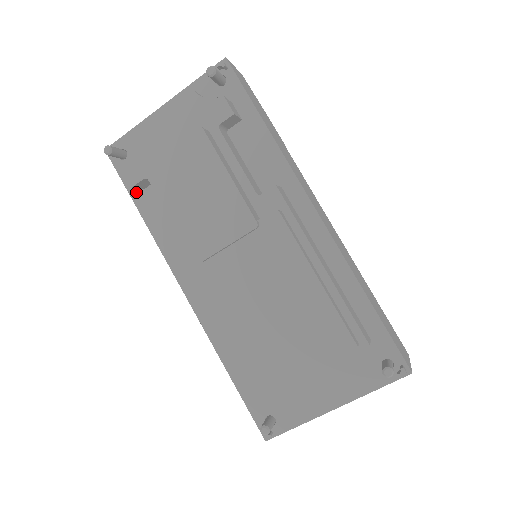
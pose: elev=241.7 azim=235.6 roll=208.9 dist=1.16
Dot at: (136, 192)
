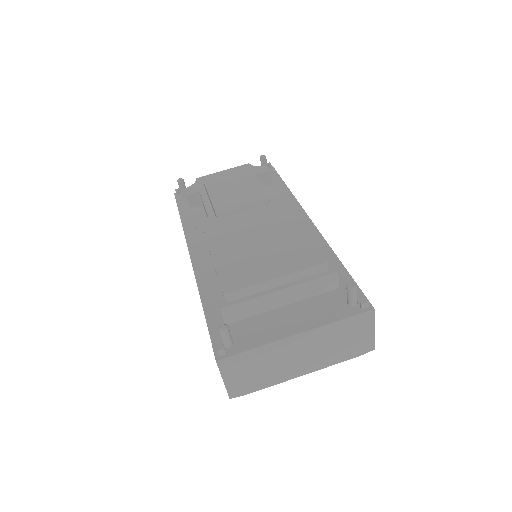
Dot at: (184, 210)
